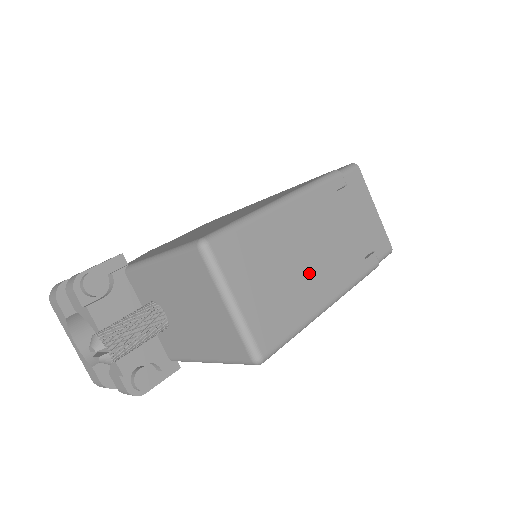
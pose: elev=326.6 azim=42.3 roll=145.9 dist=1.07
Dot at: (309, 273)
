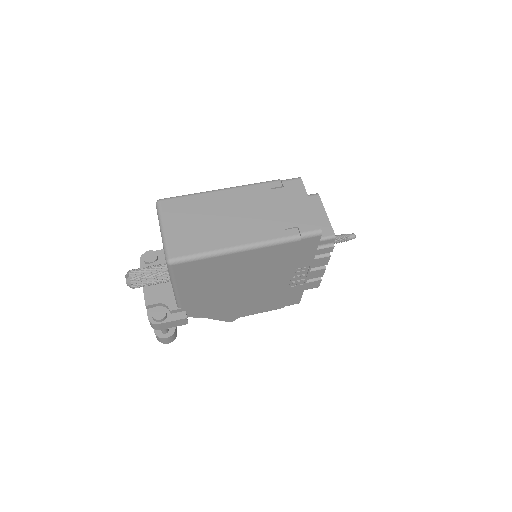
Dot at: (226, 227)
